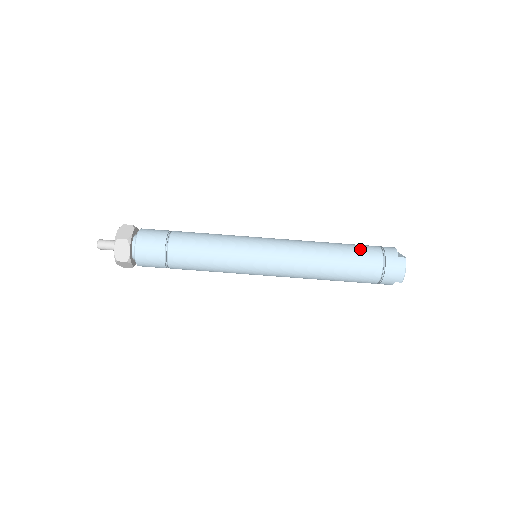
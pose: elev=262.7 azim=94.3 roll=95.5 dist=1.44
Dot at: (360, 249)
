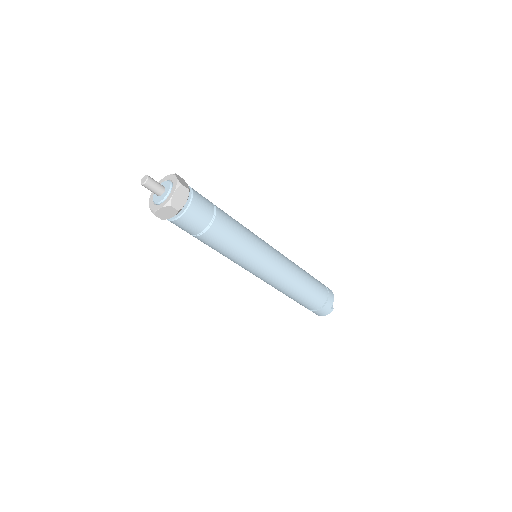
Dot at: (318, 293)
